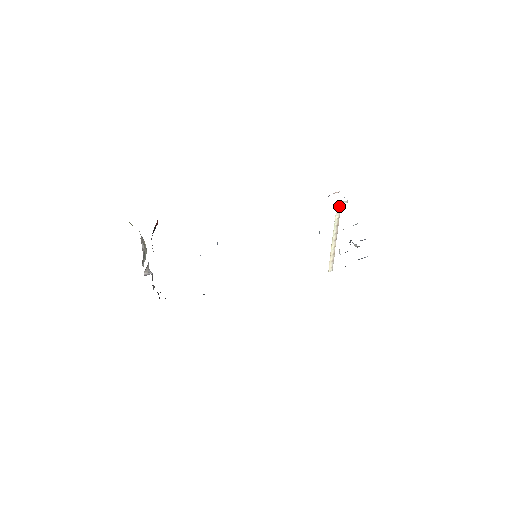
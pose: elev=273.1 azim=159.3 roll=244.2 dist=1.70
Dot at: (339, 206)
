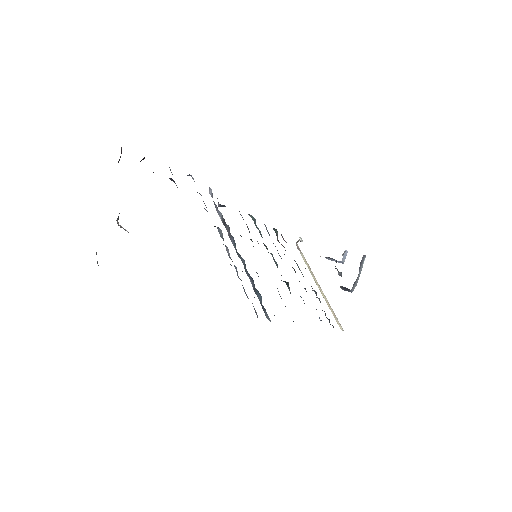
Dot at: (298, 247)
